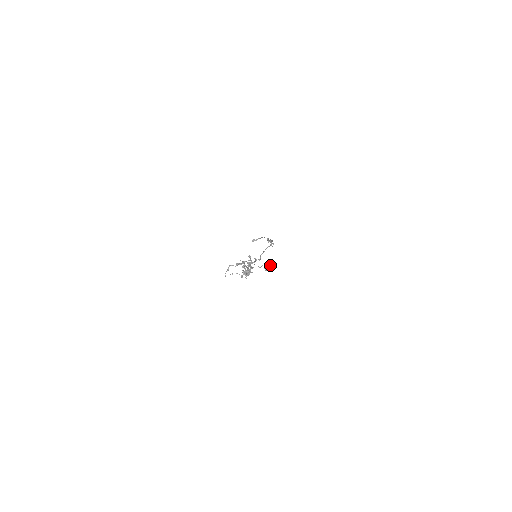
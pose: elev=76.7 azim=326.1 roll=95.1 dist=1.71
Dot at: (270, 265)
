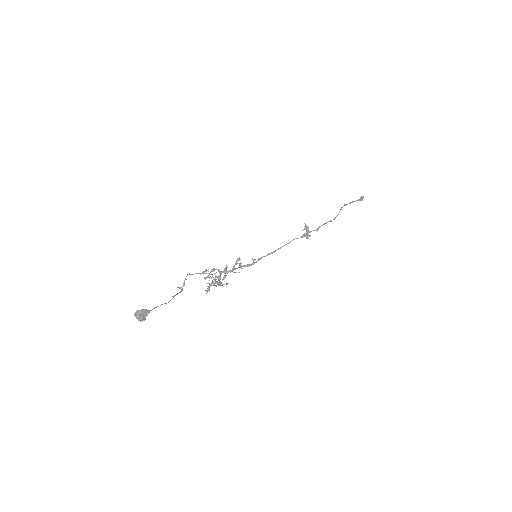
Dot at: (146, 314)
